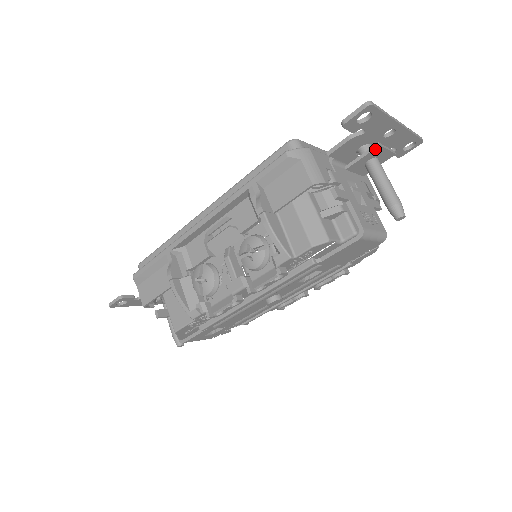
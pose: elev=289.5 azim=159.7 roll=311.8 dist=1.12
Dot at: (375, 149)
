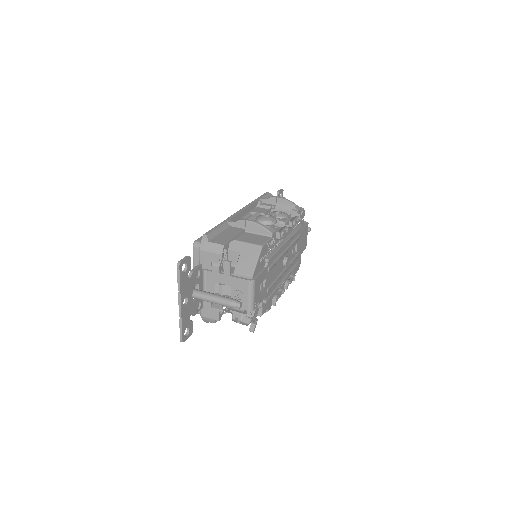
Dot at: occluded
